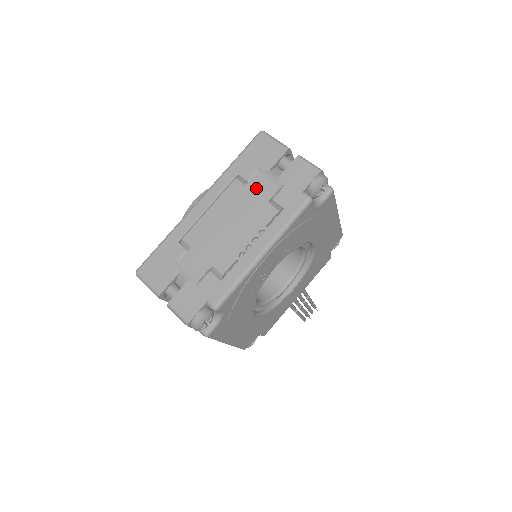
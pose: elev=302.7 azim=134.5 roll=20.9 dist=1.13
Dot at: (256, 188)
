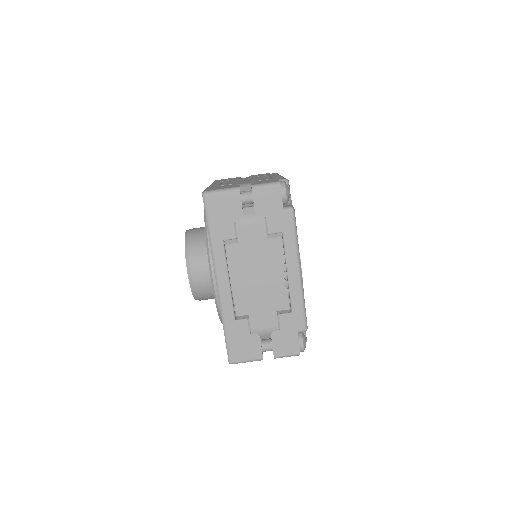
Dot at: (248, 237)
